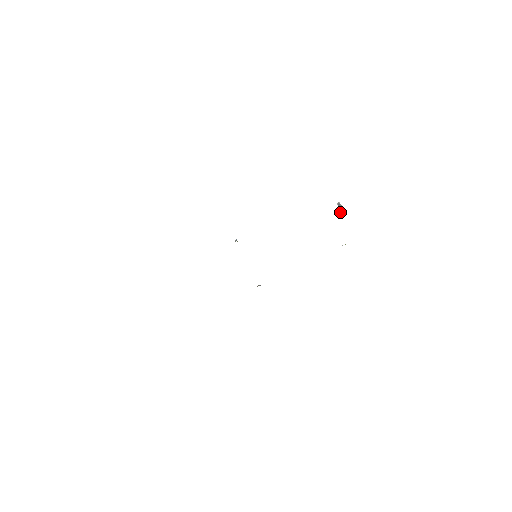
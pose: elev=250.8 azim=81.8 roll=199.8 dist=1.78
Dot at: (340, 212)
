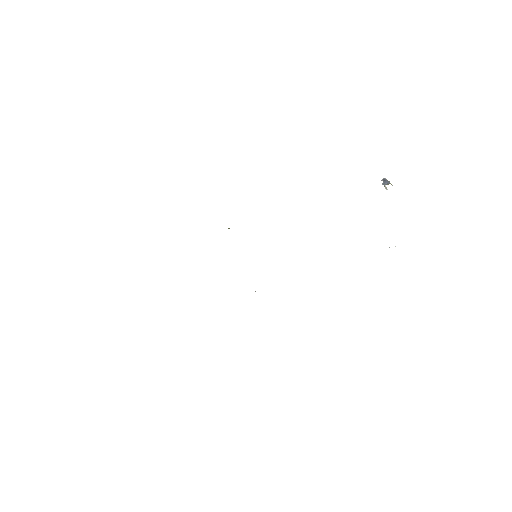
Dot at: (385, 184)
